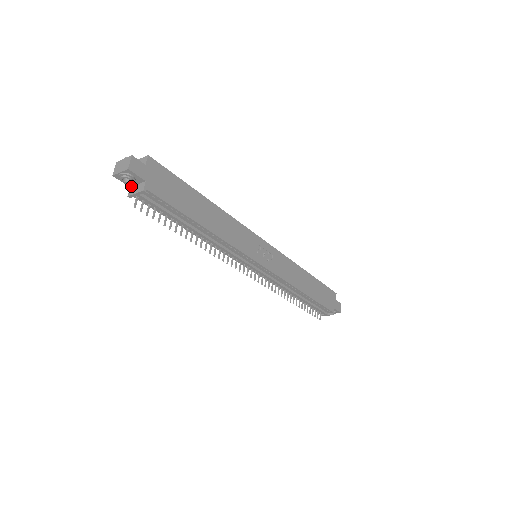
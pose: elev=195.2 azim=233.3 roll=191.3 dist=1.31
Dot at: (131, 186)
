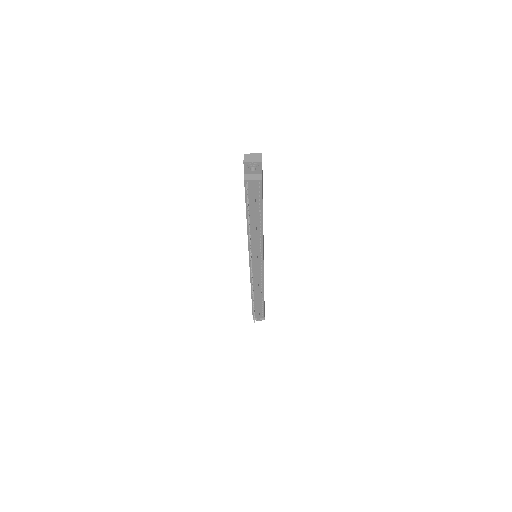
Dot at: (246, 174)
